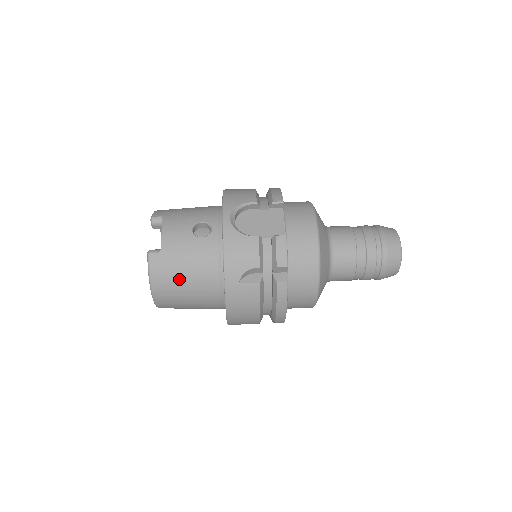
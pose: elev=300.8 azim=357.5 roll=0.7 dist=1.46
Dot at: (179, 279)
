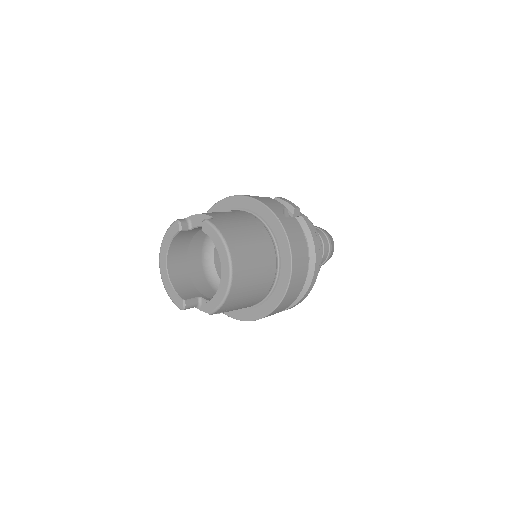
Dot at: (242, 233)
